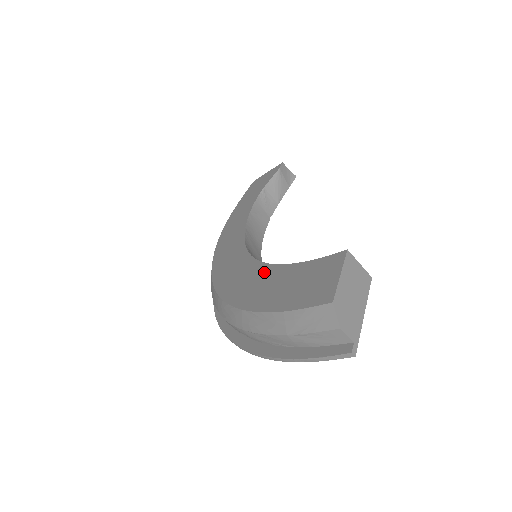
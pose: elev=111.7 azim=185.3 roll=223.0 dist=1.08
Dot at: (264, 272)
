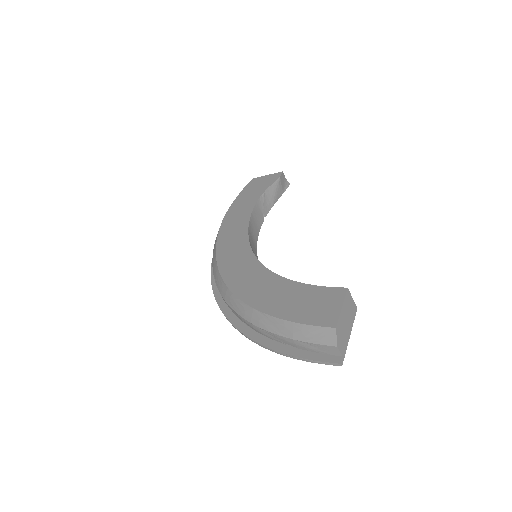
Dot at: (273, 281)
